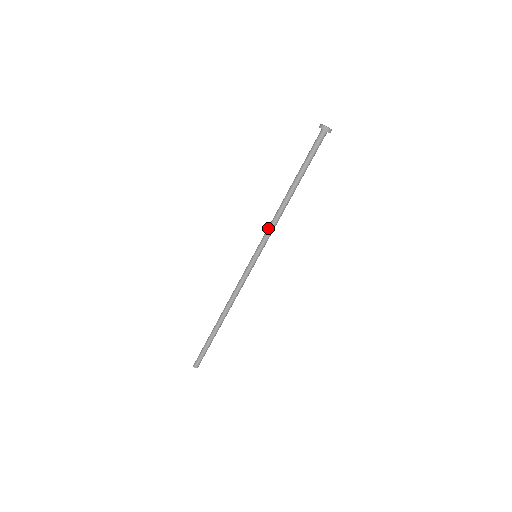
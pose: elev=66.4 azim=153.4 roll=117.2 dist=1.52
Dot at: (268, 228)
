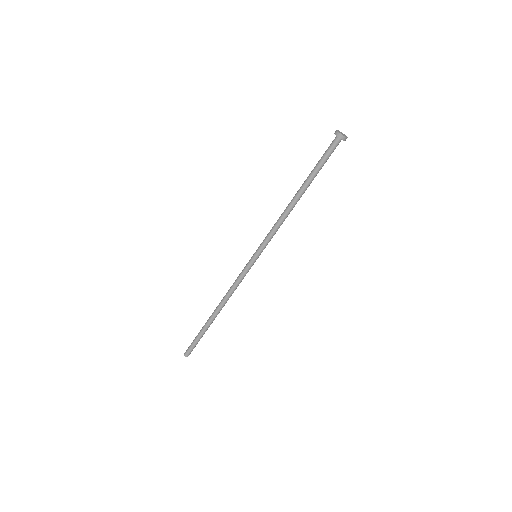
Dot at: (271, 230)
